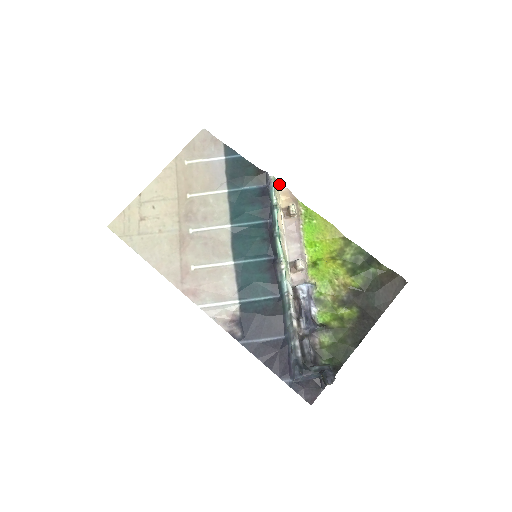
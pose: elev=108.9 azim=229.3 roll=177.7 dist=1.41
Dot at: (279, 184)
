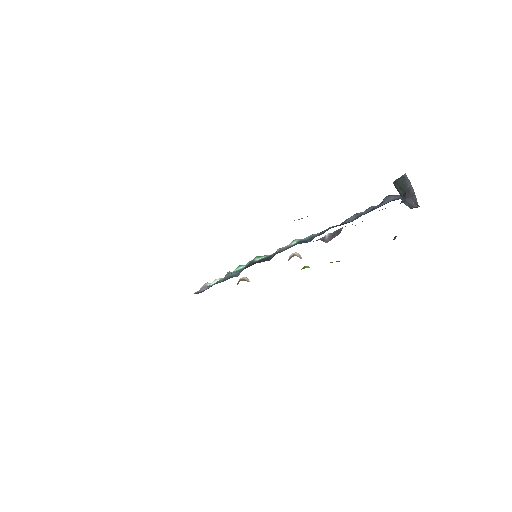
Dot at: occluded
